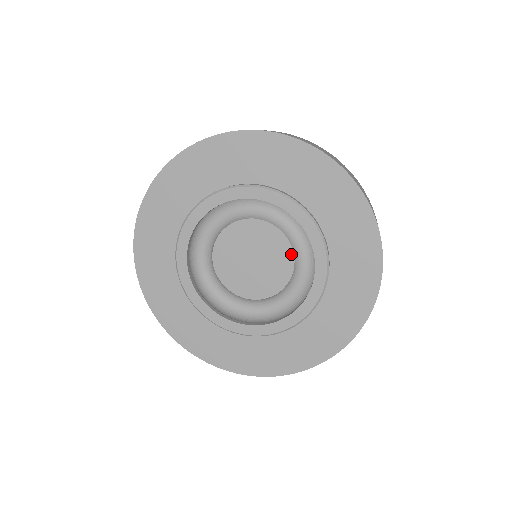
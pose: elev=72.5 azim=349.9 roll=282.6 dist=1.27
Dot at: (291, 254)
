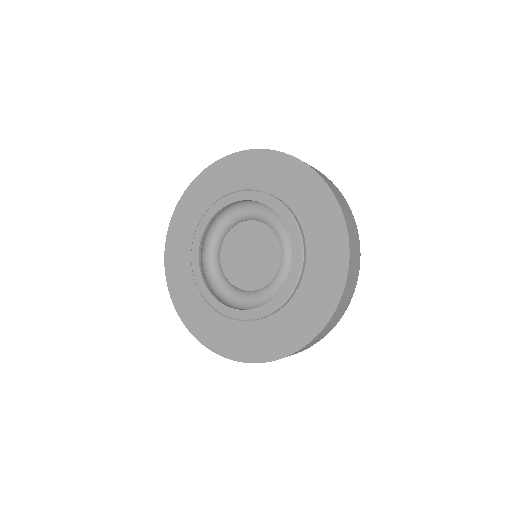
Dot at: (262, 225)
